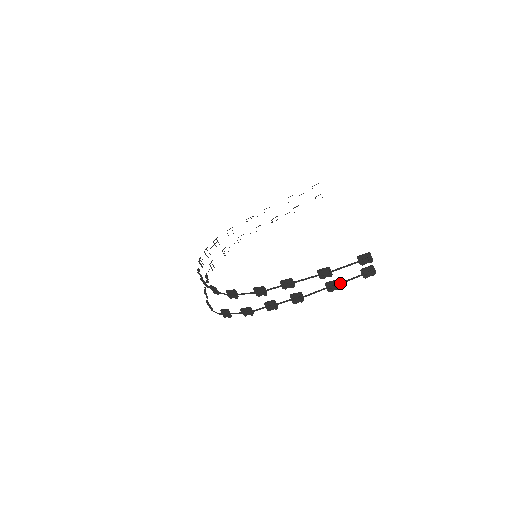
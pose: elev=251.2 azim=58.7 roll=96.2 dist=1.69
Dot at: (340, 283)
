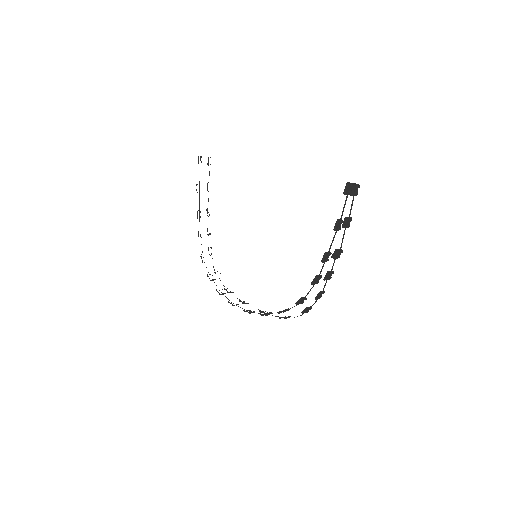
Dot at: (349, 216)
